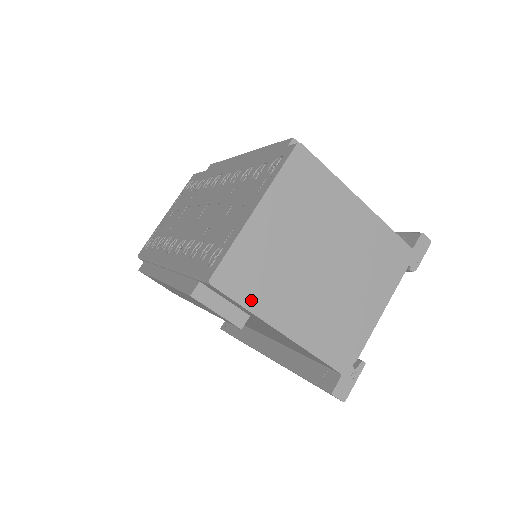
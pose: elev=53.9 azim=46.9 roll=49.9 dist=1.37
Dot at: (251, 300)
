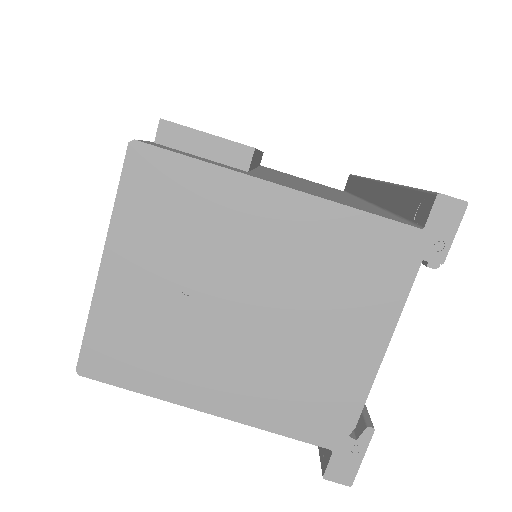
Dot at: (144, 381)
